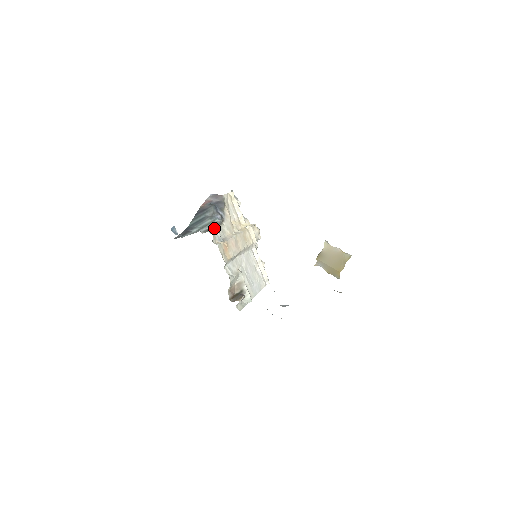
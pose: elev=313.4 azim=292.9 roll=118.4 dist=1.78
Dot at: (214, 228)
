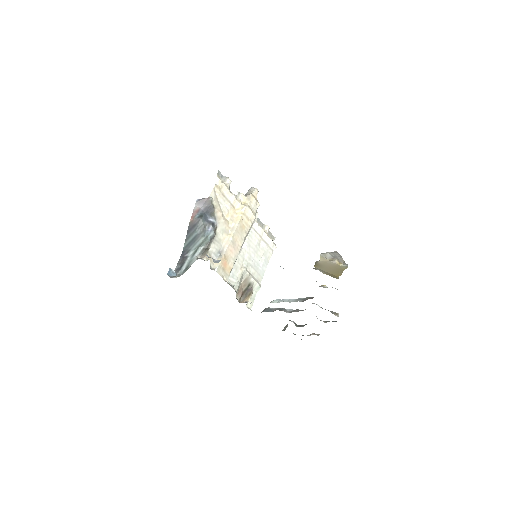
Dot at: (209, 246)
